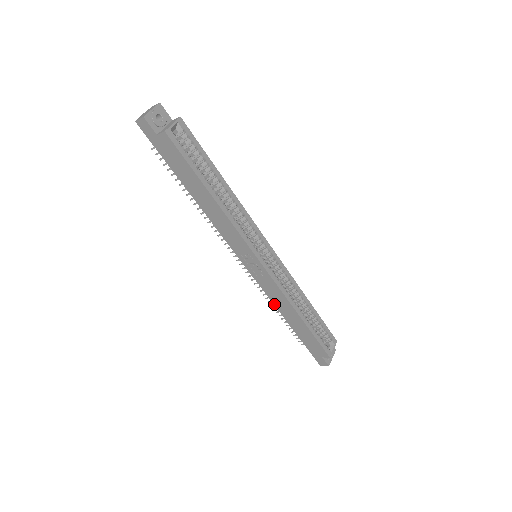
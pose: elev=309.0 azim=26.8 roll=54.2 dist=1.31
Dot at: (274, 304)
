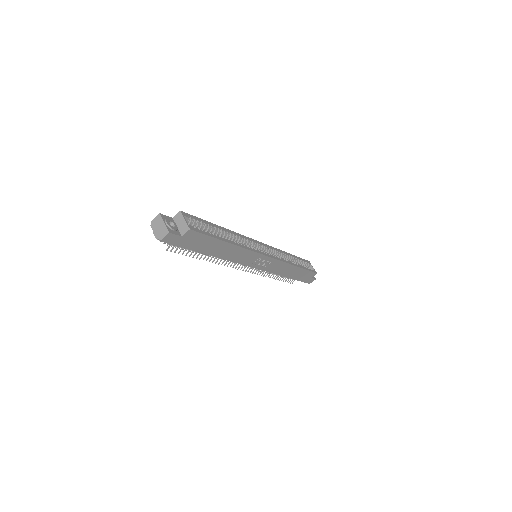
Dot at: (277, 274)
